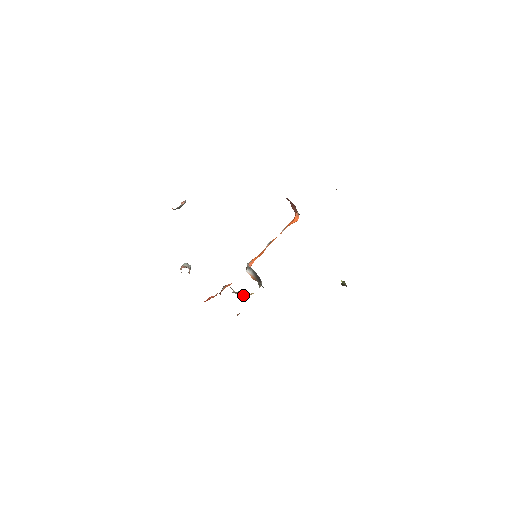
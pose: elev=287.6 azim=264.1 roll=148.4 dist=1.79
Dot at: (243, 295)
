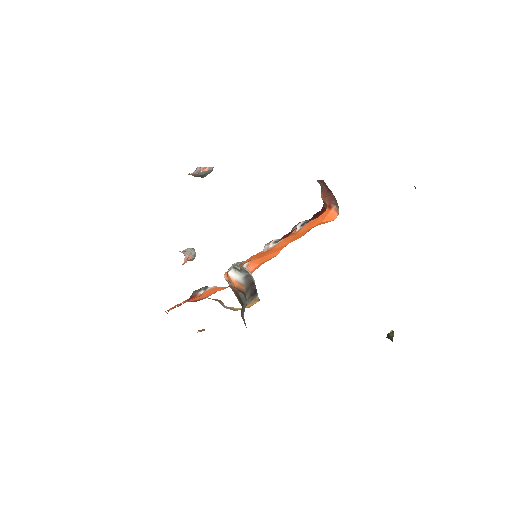
Dot at: (227, 307)
